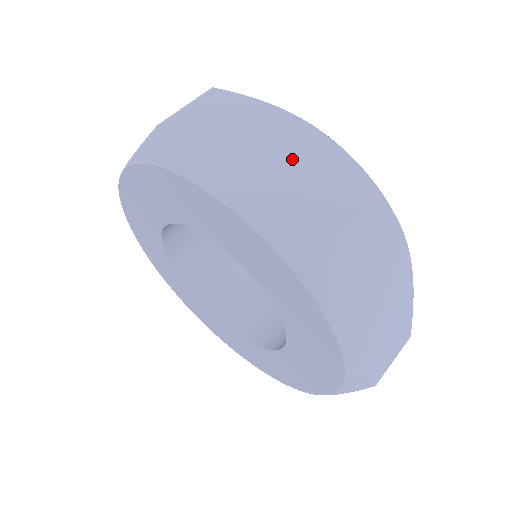
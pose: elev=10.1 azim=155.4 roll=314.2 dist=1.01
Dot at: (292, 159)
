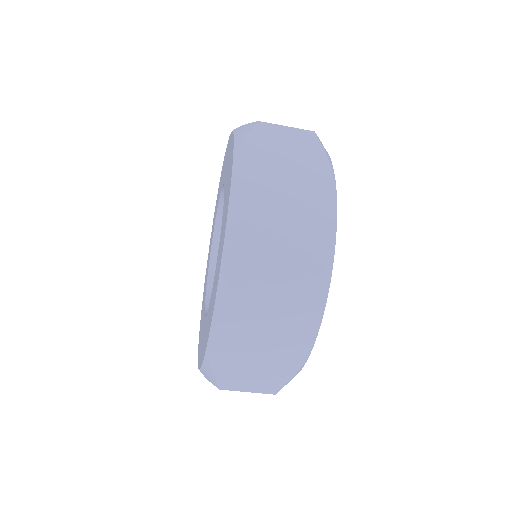
Dot at: occluded
